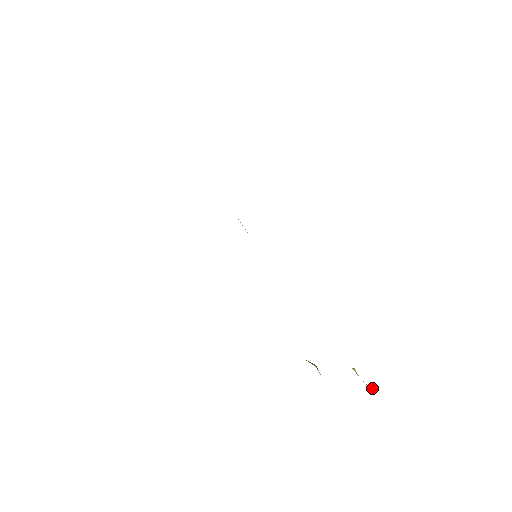
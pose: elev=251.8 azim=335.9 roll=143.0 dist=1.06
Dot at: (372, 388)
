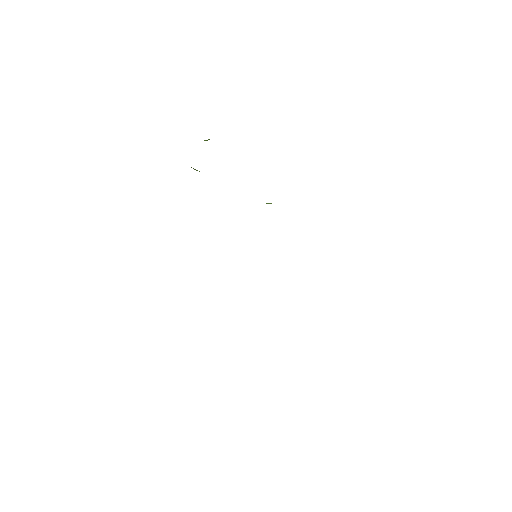
Dot at: occluded
